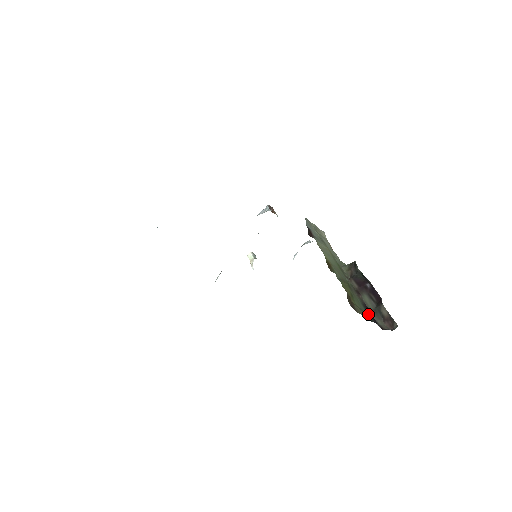
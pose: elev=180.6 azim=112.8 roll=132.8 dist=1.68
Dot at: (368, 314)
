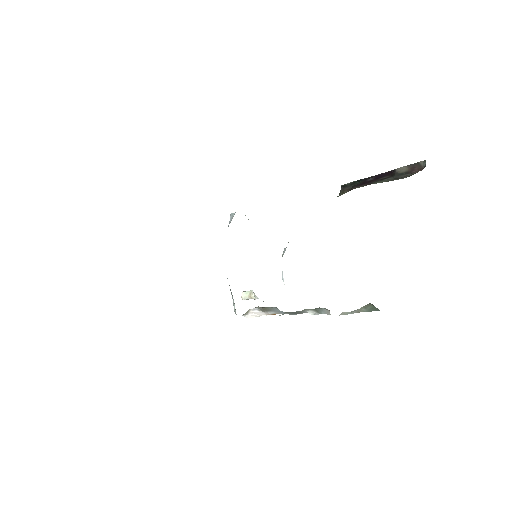
Dot at: occluded
